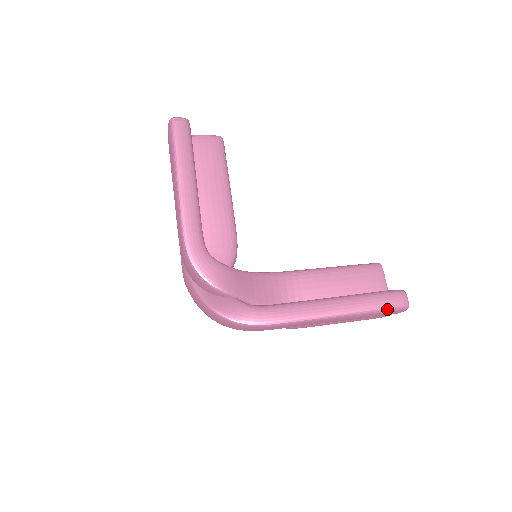
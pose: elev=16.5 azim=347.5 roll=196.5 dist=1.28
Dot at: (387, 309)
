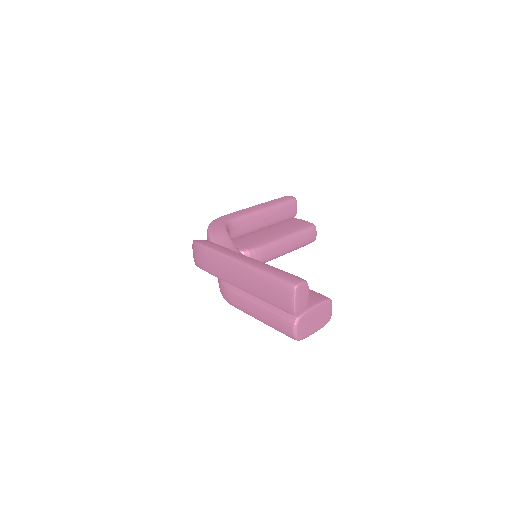
Dot at: (277, 278)
